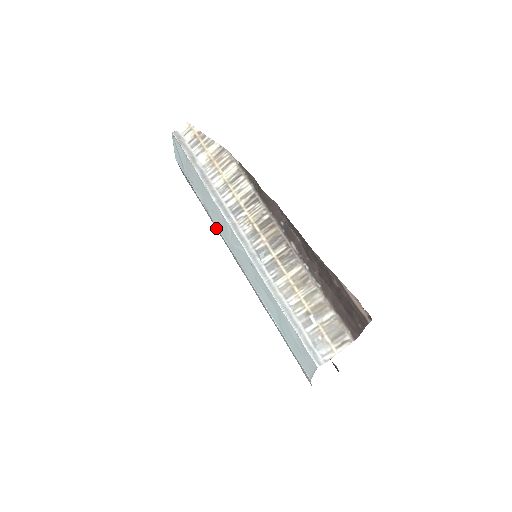
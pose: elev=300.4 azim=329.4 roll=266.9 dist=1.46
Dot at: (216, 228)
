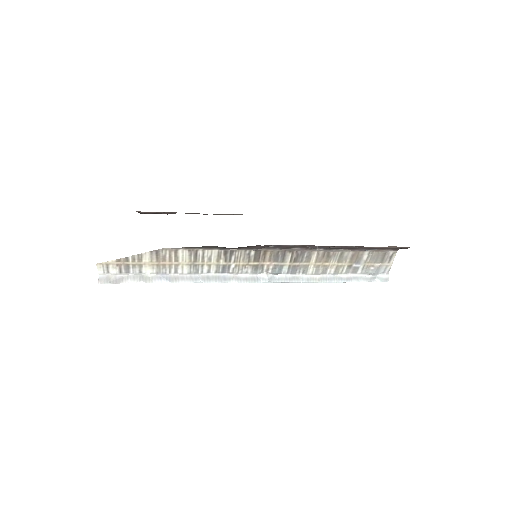
Dot at: occluded
